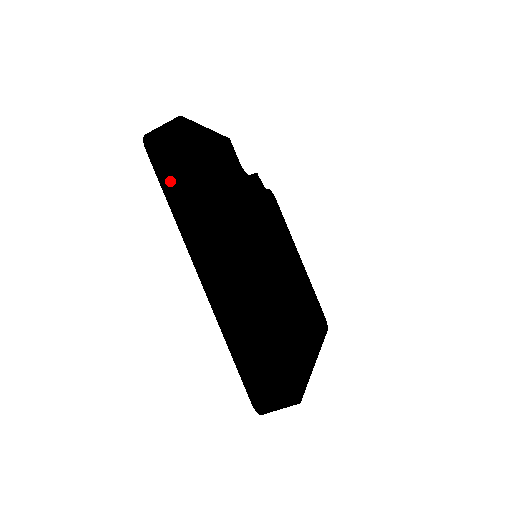
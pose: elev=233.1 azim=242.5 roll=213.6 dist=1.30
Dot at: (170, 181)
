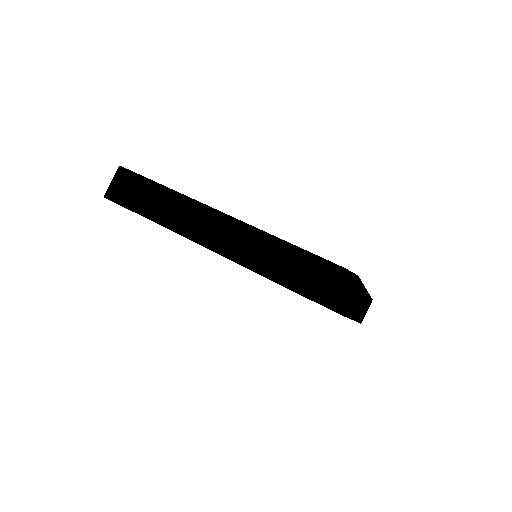
Dot at: (138, 203)
